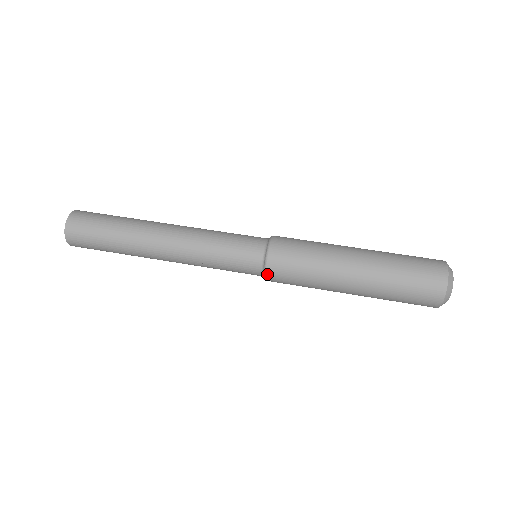
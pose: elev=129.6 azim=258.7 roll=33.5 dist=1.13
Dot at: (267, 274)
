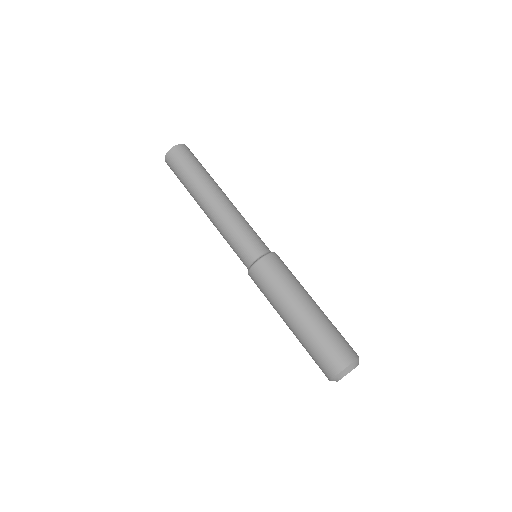
Dot at: (251, 270)
